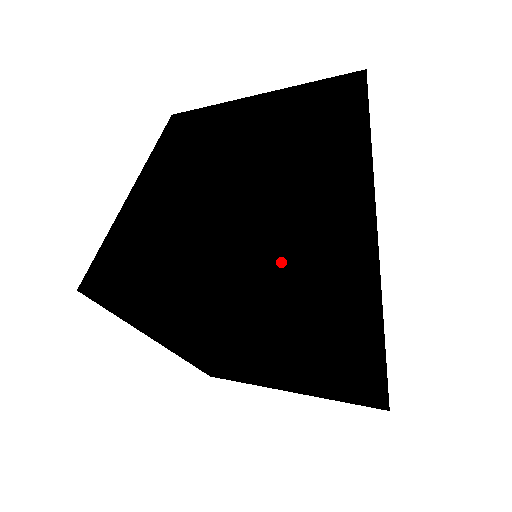
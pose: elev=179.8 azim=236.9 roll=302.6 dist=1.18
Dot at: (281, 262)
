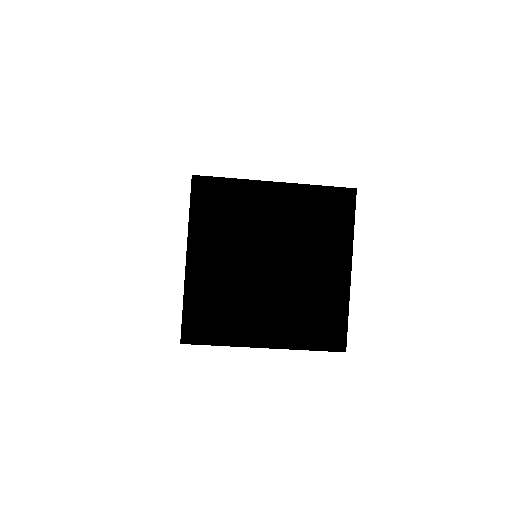
Dot at: occluded
